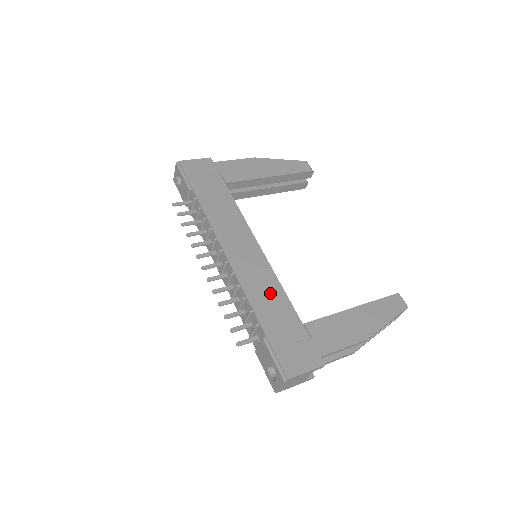
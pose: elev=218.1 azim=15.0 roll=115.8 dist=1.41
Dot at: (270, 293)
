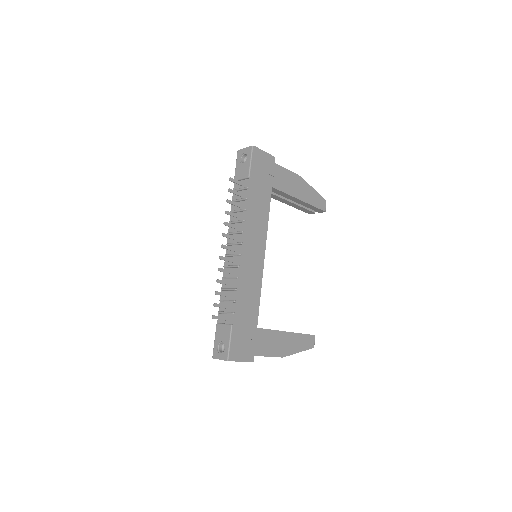
Dot at: (252, 295)
